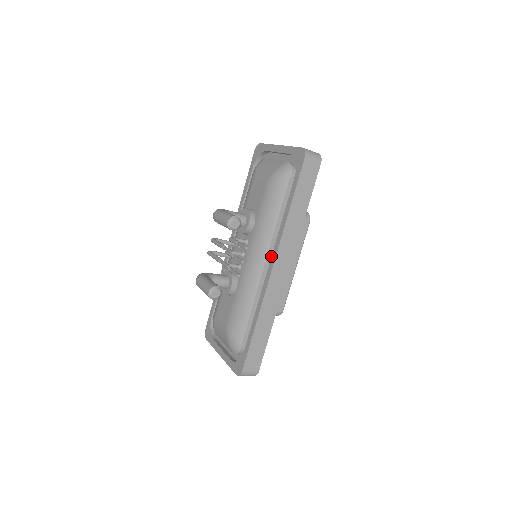
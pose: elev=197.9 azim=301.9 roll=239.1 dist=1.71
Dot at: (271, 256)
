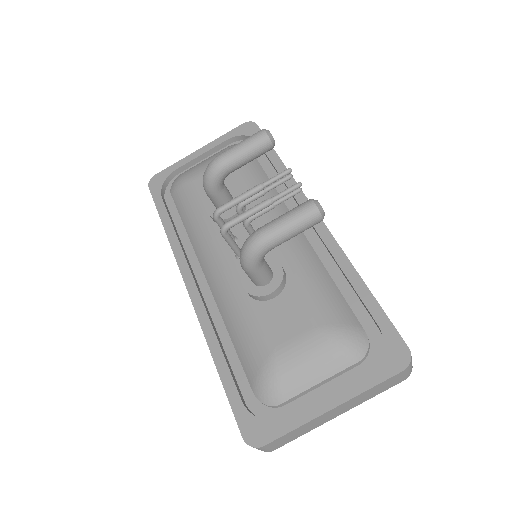
Dot at: occluded
